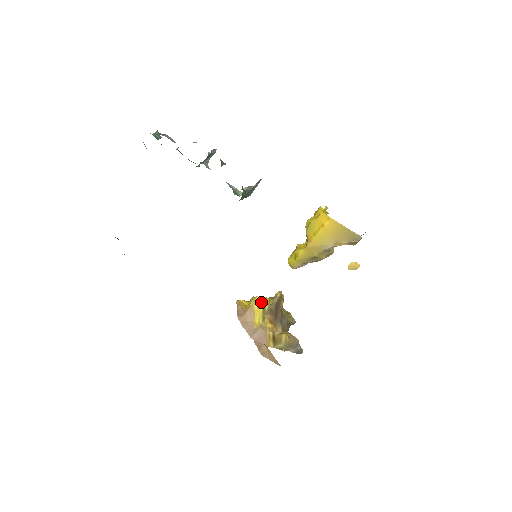
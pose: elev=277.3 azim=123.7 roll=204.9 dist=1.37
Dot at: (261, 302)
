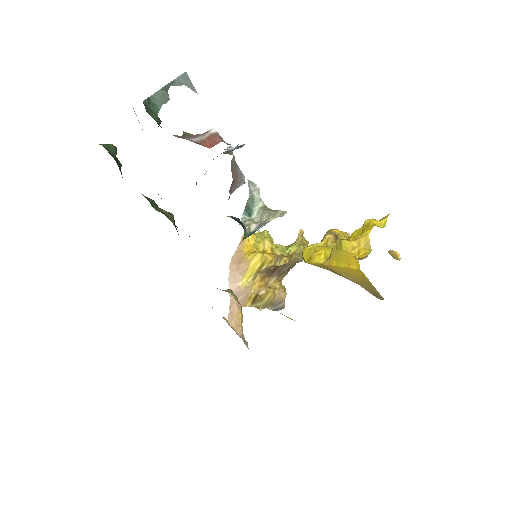
Dot at: (261, 260)
